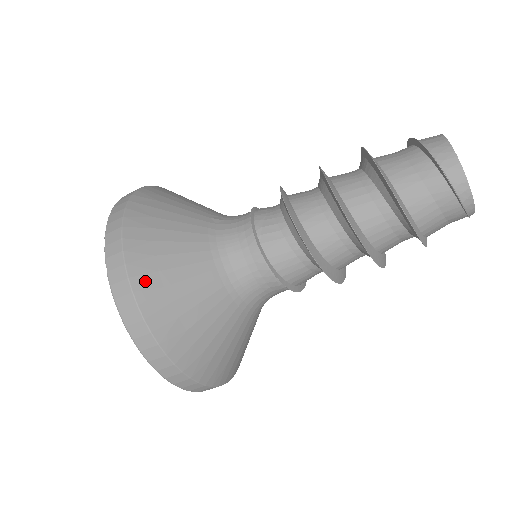
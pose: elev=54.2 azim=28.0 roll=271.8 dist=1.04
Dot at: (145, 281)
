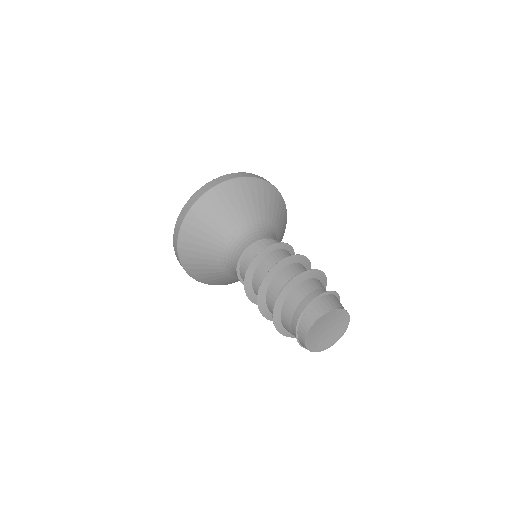
Dot at: (184, 252)
